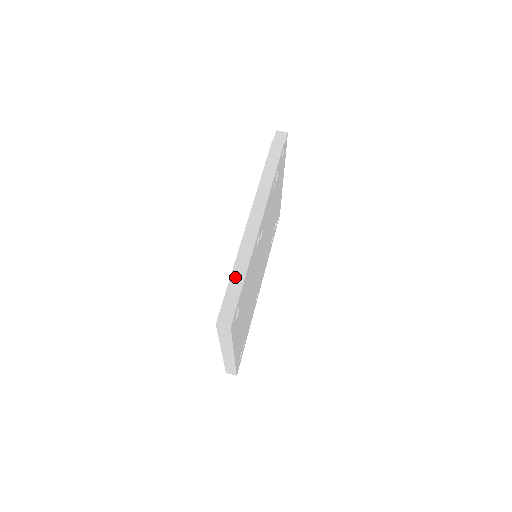
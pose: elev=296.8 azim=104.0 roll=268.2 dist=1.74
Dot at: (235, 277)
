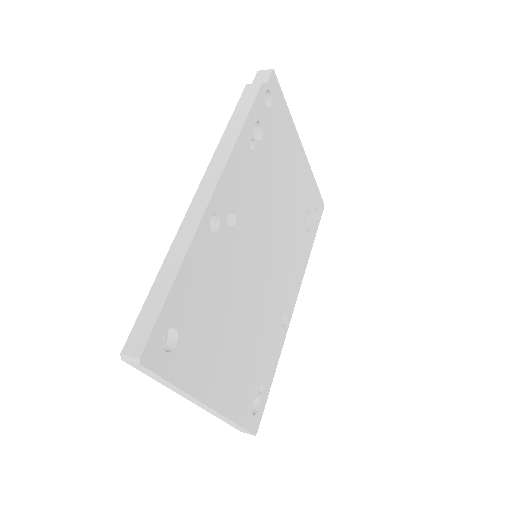
Dot at: (160, 281)
